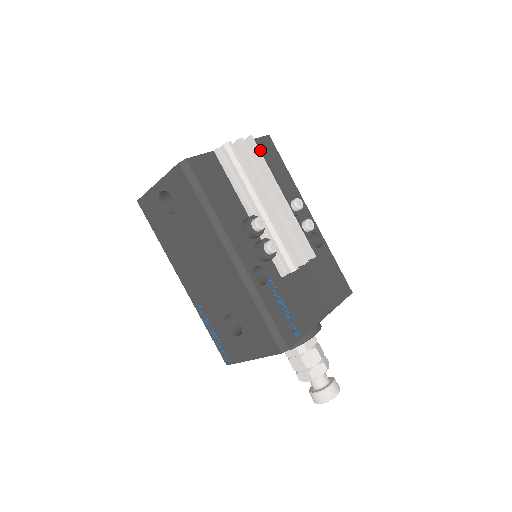
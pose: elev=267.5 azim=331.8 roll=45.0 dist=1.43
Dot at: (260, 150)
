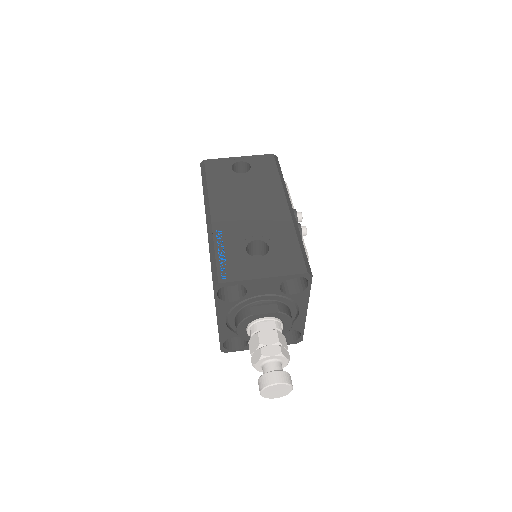
Dot at: occluded
